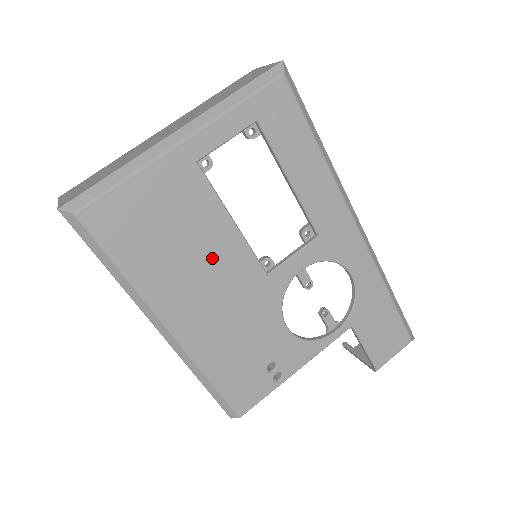
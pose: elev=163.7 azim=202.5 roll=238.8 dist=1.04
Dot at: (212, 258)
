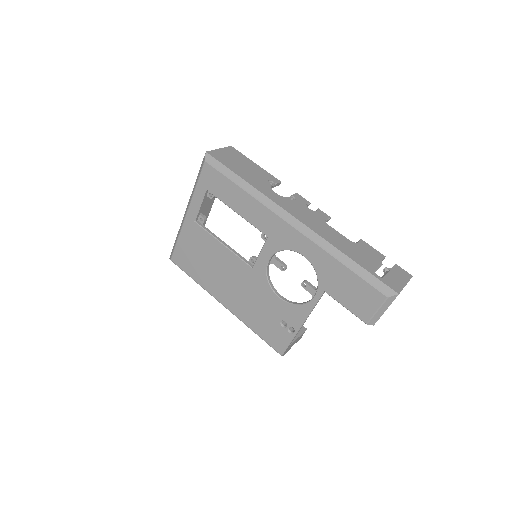
Dot at: (223, 265)
